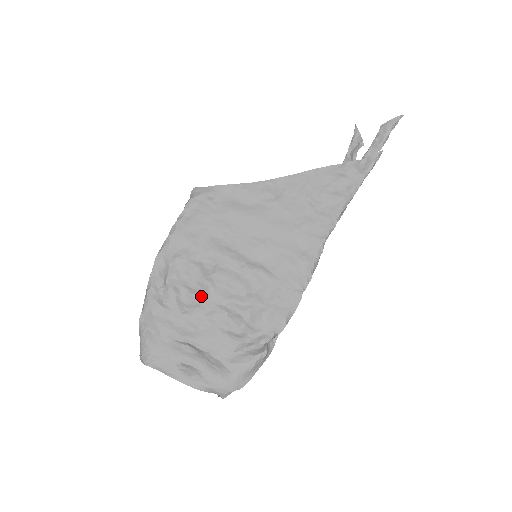
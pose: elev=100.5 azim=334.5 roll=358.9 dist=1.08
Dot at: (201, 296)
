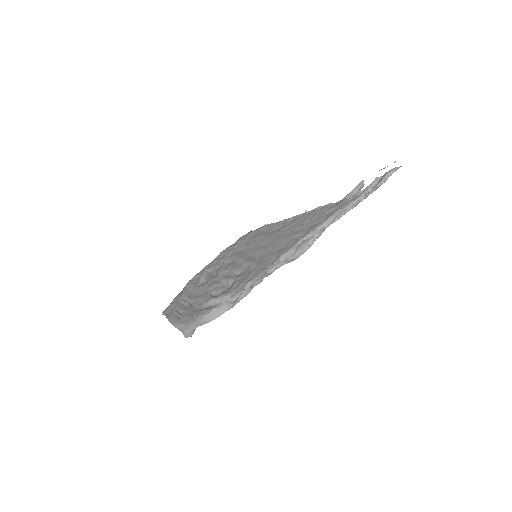
Dot at: (213, 278)
